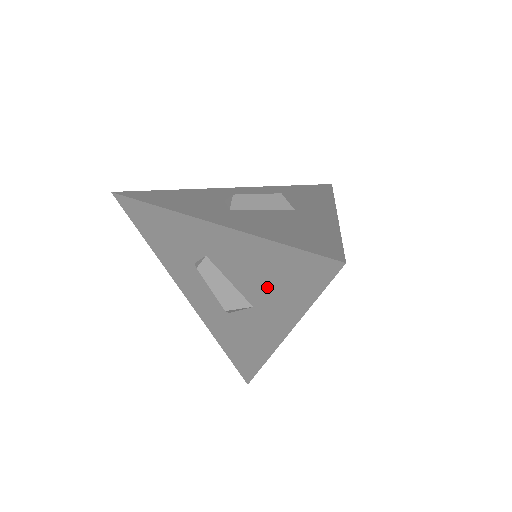
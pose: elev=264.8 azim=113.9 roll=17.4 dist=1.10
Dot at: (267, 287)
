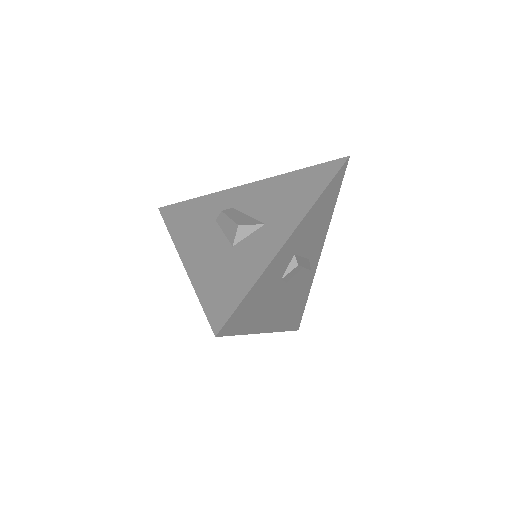
Dot at: (285, 200)
